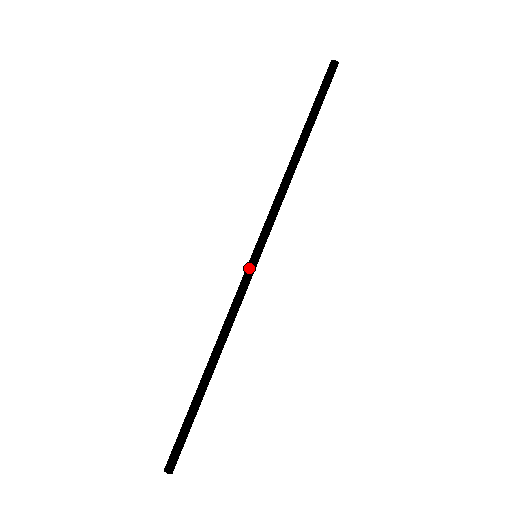
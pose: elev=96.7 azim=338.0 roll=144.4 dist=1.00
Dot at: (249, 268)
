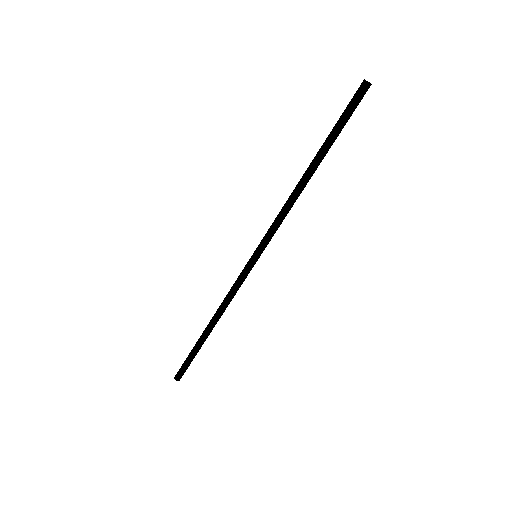
Dot at: (247, 264)
